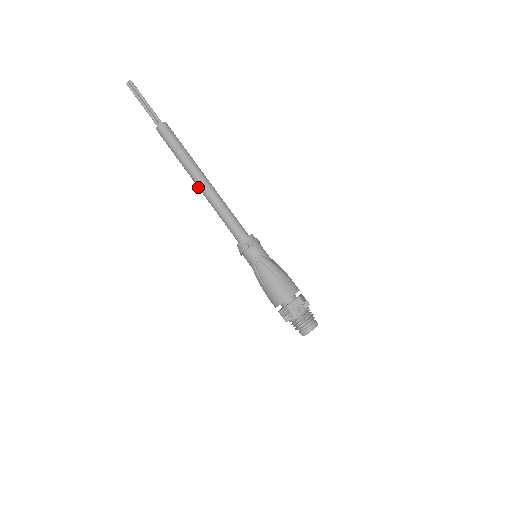
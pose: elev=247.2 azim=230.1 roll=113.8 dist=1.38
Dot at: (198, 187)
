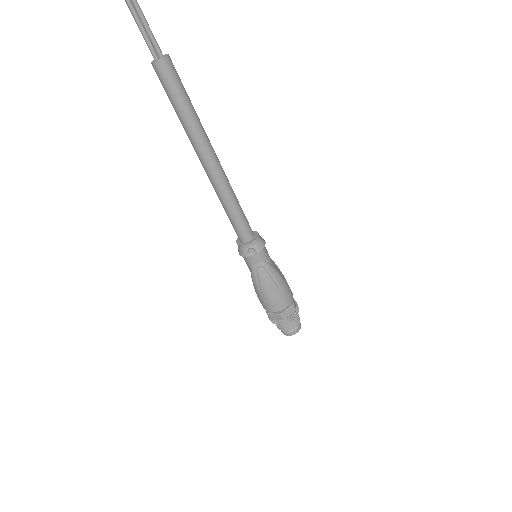
Dot at: (203, 166)
